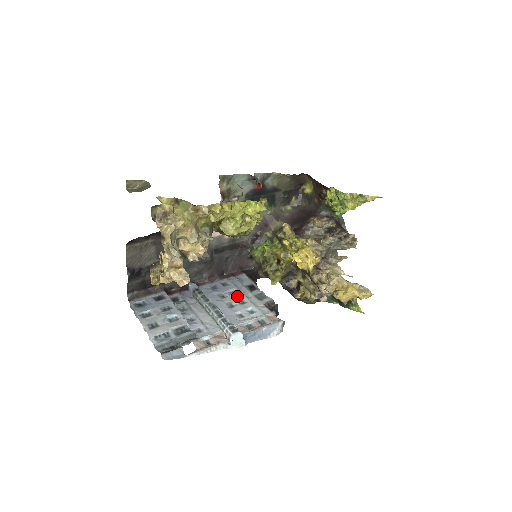
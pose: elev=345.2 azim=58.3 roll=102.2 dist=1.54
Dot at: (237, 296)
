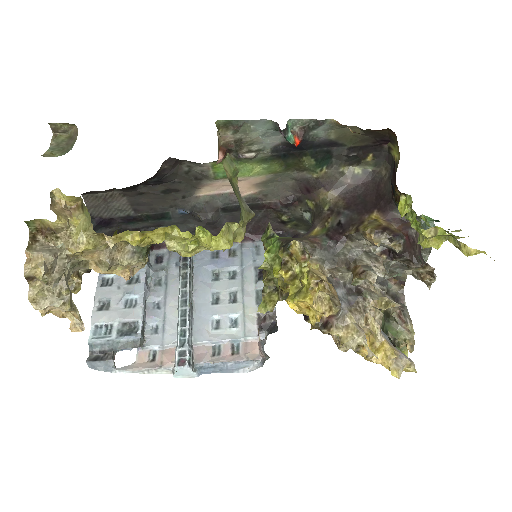
Dot at: (232, 285)
